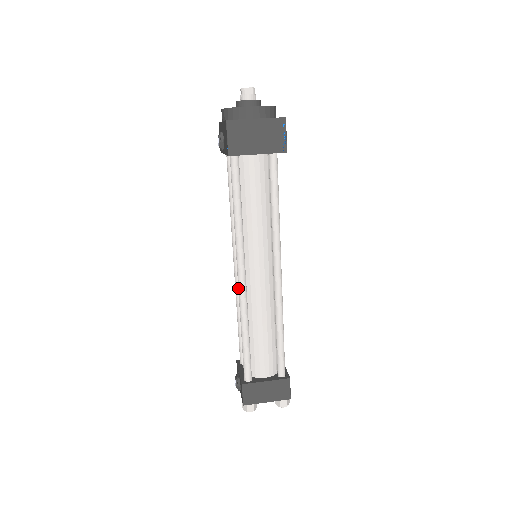
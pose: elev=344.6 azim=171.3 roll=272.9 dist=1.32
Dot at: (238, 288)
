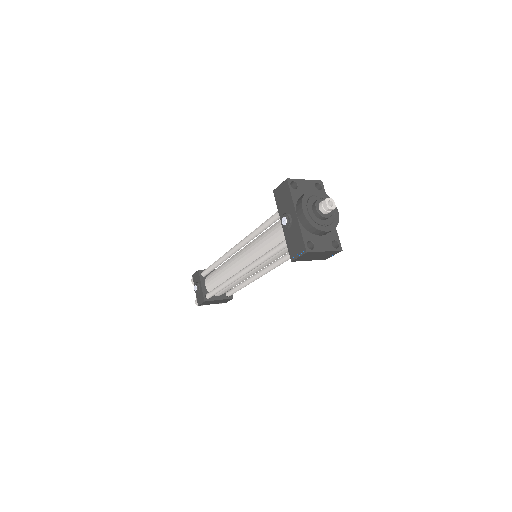
Dot at: (236, 276)
